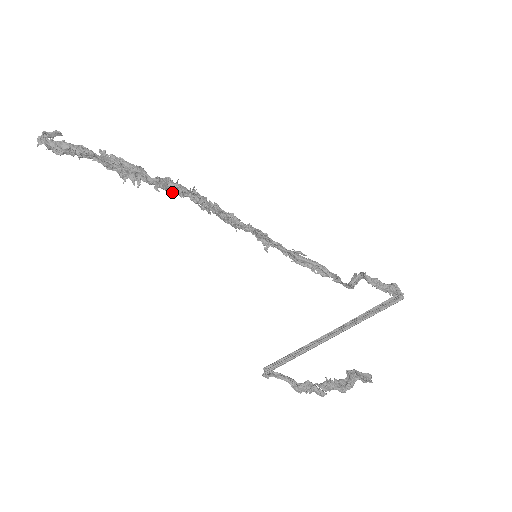
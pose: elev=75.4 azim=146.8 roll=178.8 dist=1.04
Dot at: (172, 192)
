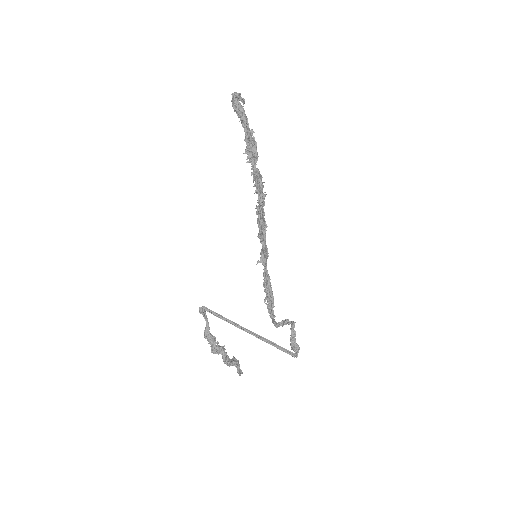
Dot at: (255, 184)
